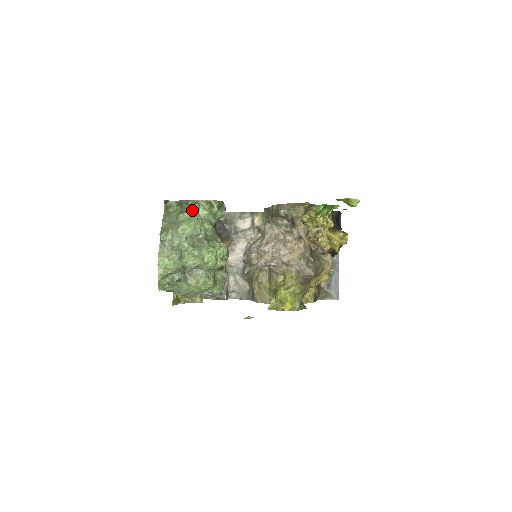
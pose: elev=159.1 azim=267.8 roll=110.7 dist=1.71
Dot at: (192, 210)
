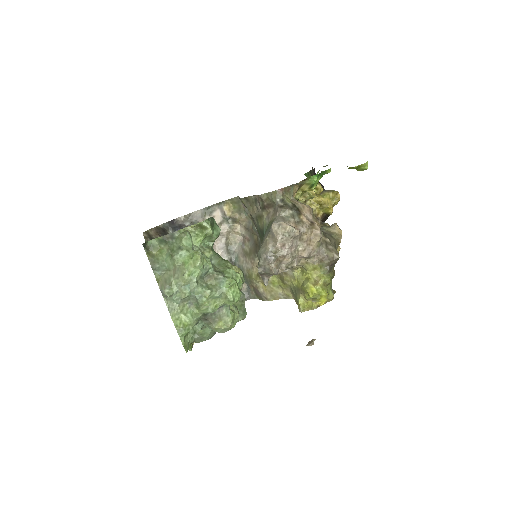
Dot at: (186, 244)
